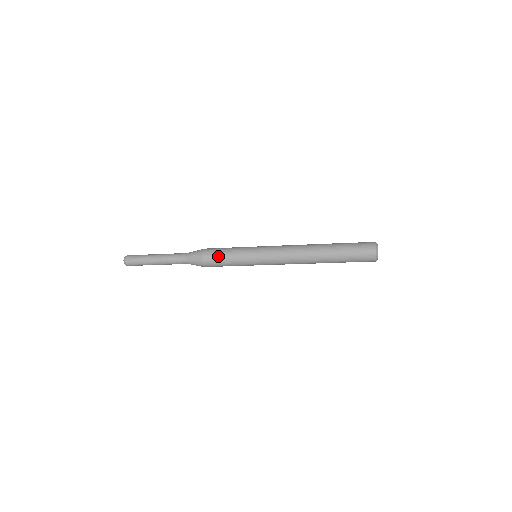
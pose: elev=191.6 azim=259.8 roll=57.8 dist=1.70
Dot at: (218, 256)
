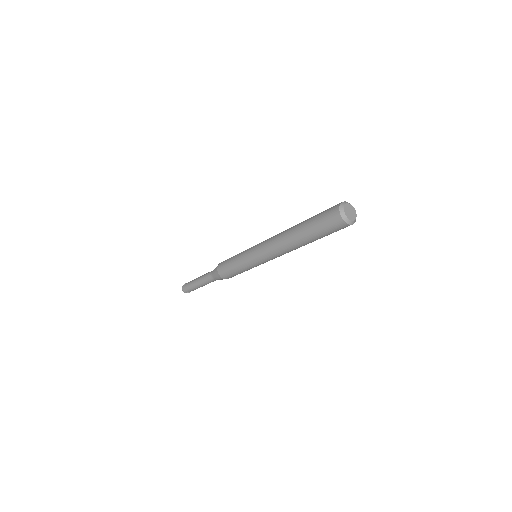
Dot at: (227, 261)
